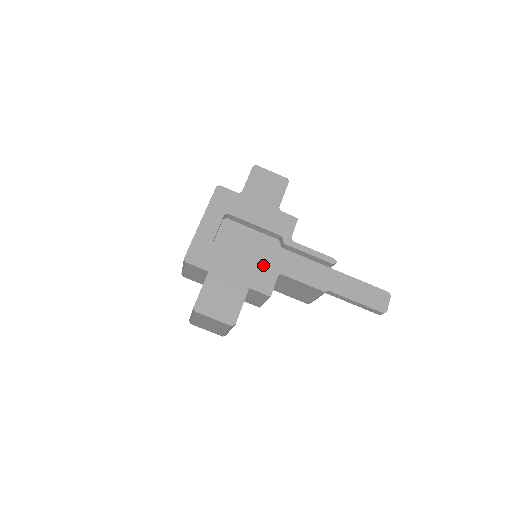
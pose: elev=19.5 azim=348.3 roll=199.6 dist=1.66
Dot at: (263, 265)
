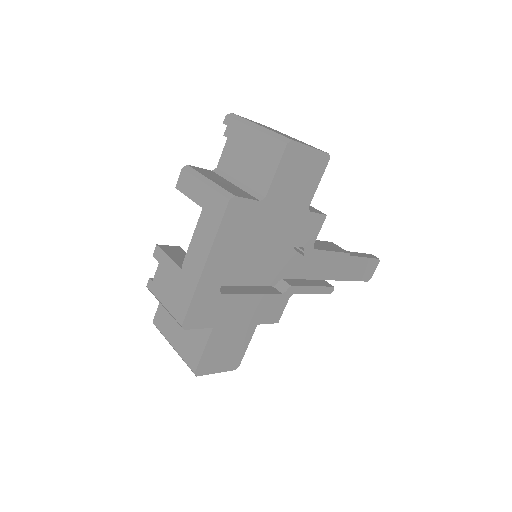
Dot at: (270, 280)
